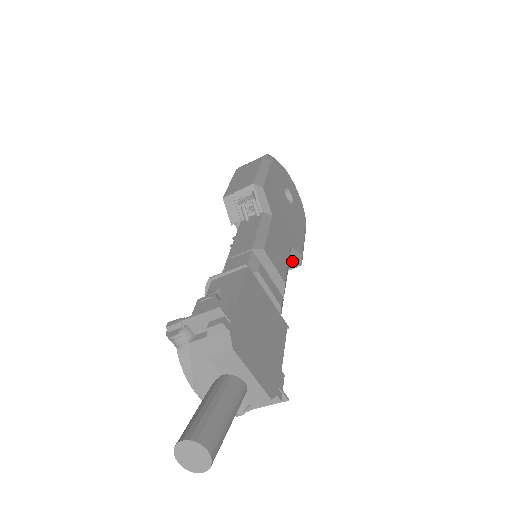
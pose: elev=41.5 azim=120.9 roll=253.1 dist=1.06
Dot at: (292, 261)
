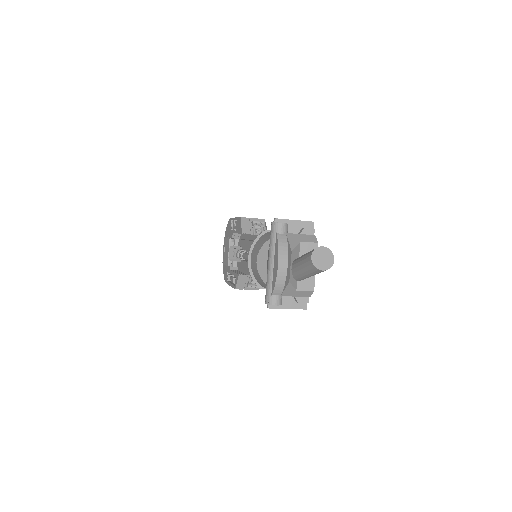
Dot at: occluded
